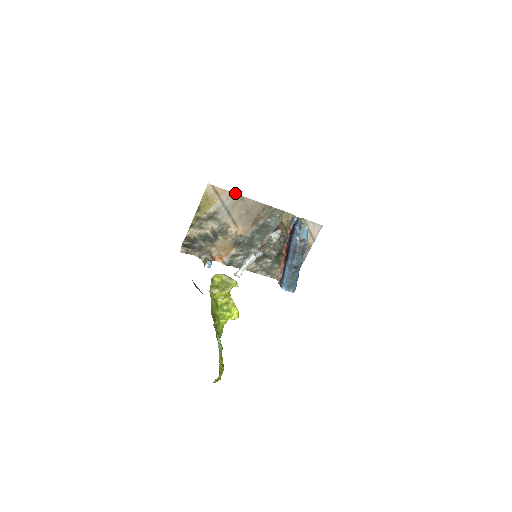
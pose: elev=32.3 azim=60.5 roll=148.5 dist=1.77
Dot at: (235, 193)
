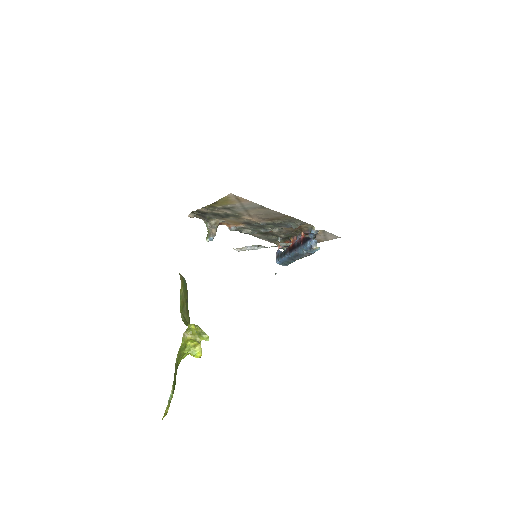
Dot at: (258, 204)
